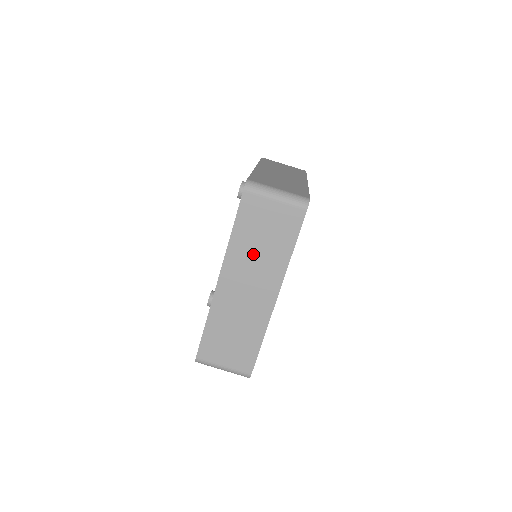
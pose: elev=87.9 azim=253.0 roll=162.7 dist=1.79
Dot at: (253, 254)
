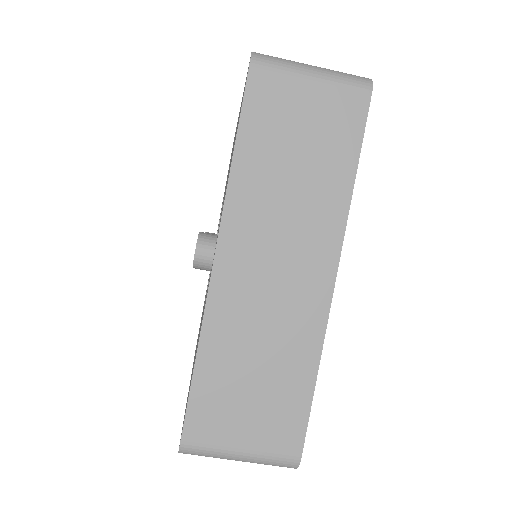
Dot at: occluded
